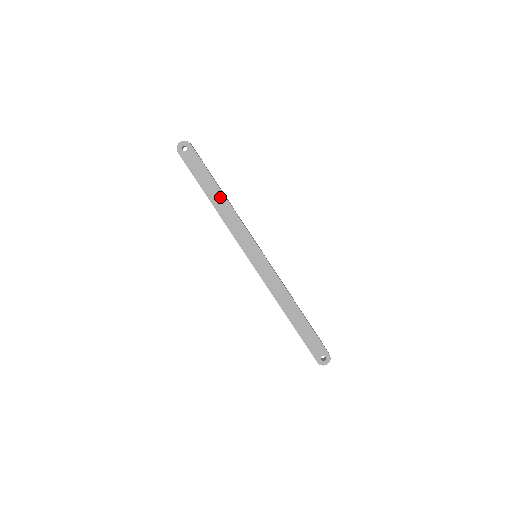
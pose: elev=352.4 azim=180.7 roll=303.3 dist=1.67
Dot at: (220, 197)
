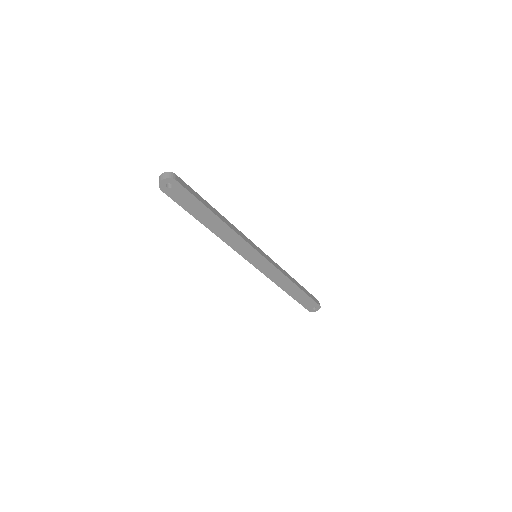
Dot at: (217, 222)
